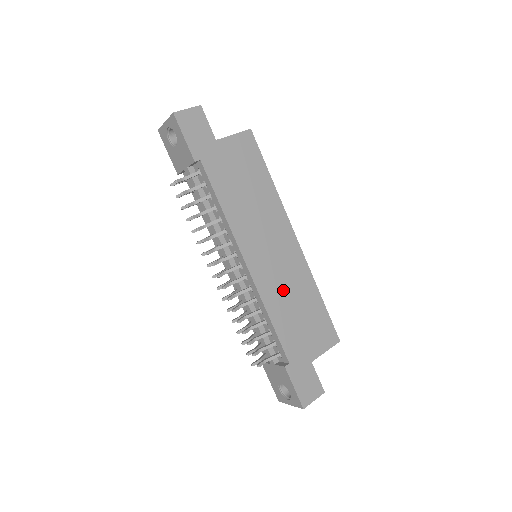
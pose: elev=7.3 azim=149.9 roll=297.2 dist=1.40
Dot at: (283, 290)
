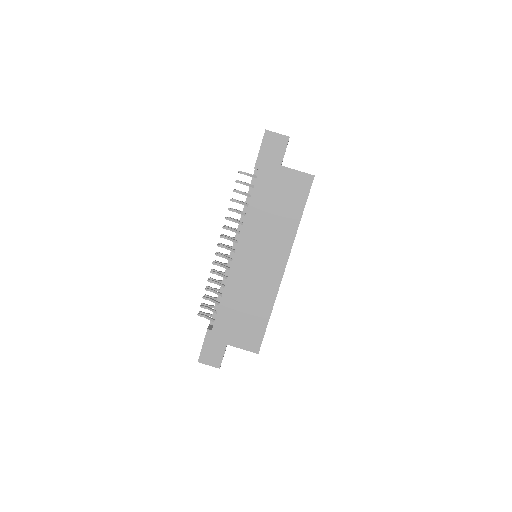
Dot at: (246, 288)
